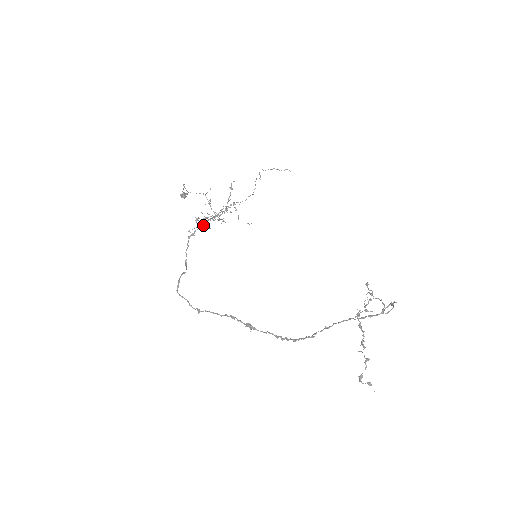
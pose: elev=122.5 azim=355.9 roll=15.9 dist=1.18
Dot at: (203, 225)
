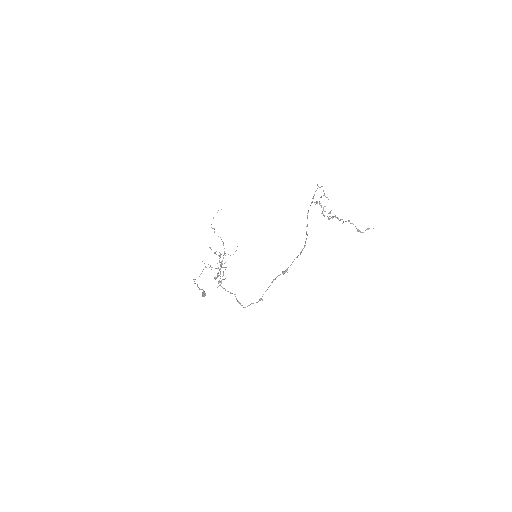
Dot at: (220, 276)
